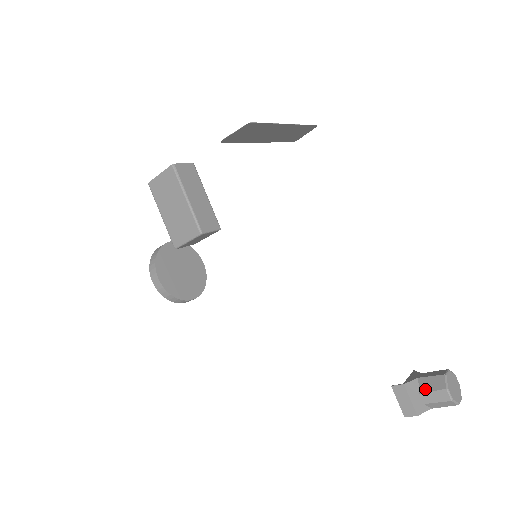
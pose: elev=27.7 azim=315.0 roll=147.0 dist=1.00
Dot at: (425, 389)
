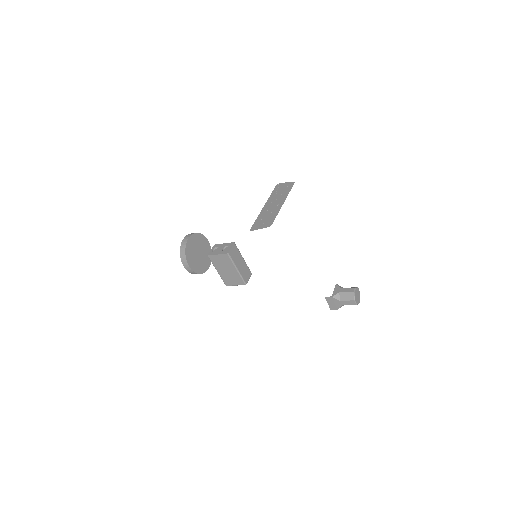
Dot at: (343, 299)
